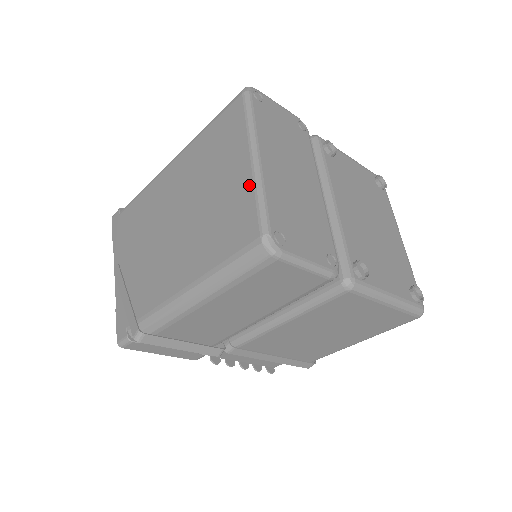
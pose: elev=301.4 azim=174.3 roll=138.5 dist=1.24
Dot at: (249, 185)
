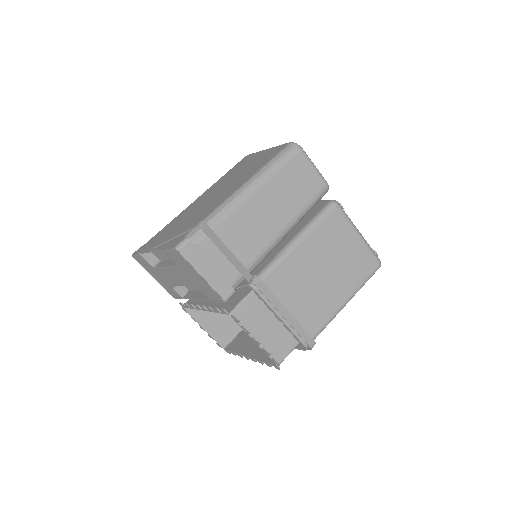
Dot at: (270, 149)
